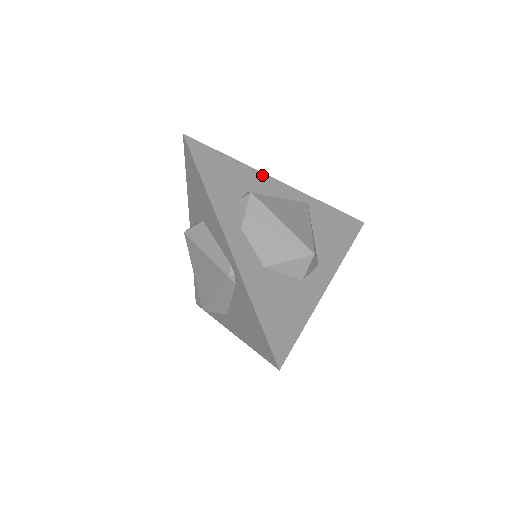
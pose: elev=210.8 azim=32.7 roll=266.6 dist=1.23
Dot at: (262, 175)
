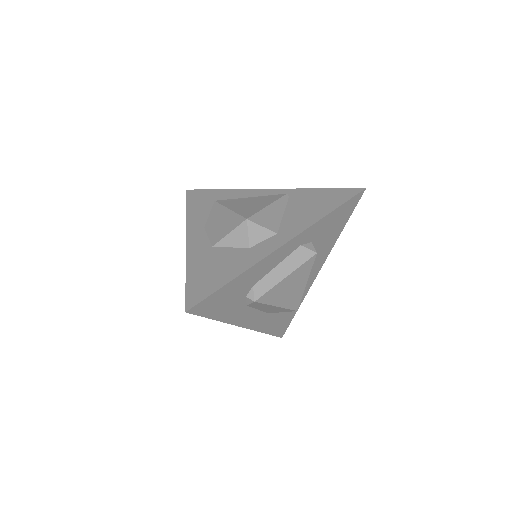
Dot at: (246, 191)
